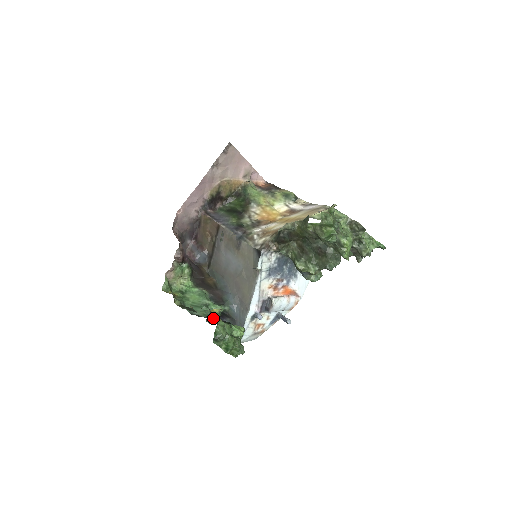
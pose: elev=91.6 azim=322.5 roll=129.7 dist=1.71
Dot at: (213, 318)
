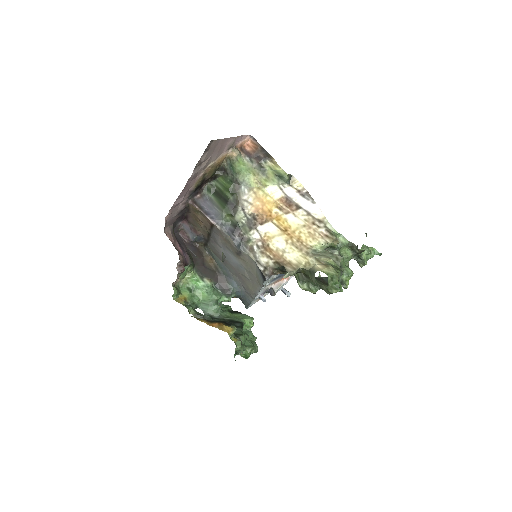
Dot at: (225, 314)
